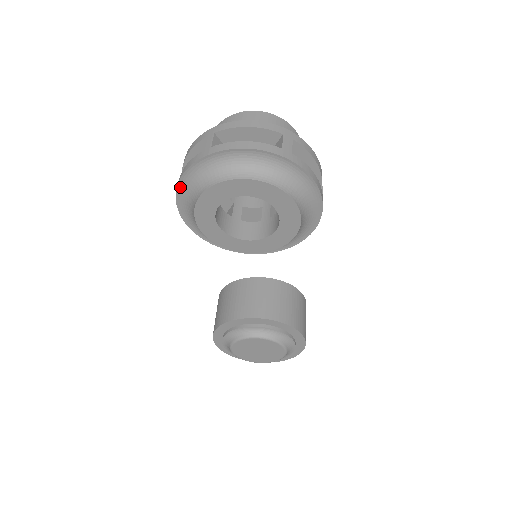
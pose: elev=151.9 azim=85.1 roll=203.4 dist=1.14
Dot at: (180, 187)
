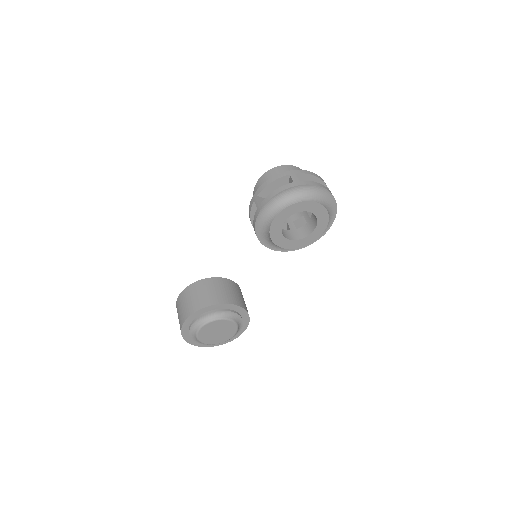
Dot at: (272, 199)
